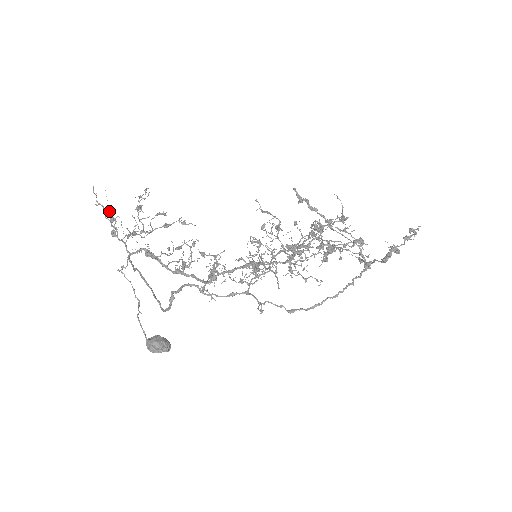
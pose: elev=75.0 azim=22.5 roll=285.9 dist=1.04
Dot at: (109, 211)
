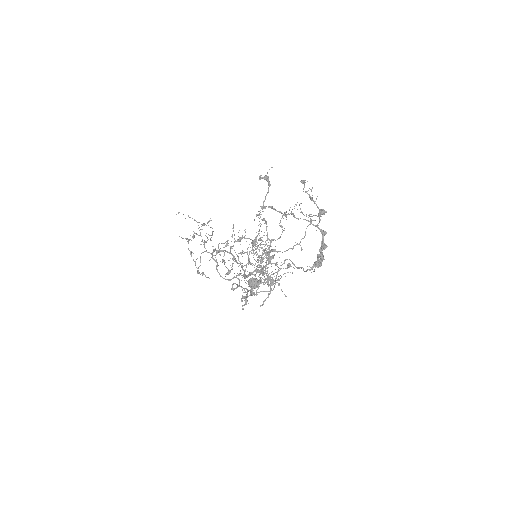
Dot at: occluded
